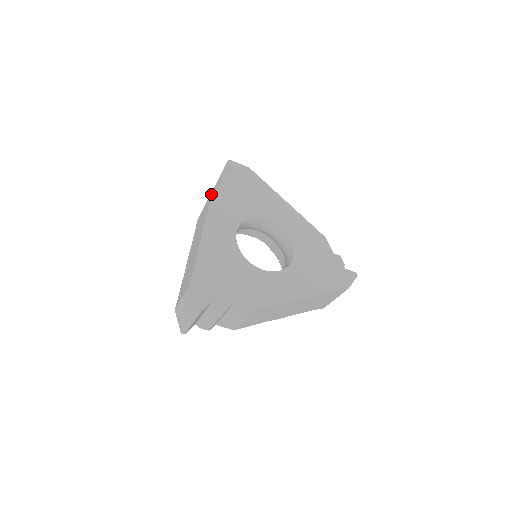
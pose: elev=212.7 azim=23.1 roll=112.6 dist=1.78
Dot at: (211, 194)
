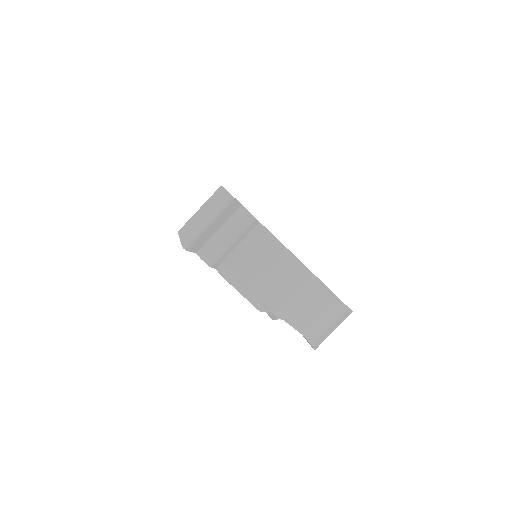
Dot at: occluded
